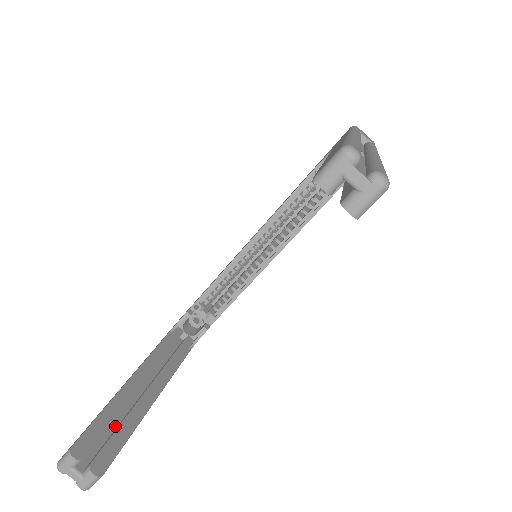
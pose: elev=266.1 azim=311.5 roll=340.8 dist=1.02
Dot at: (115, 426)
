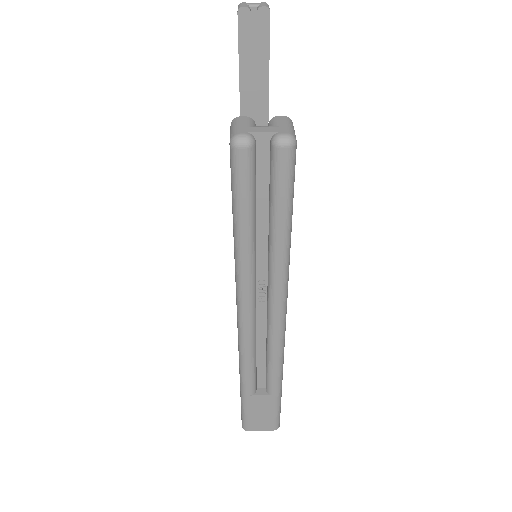
Dot at: occluded
